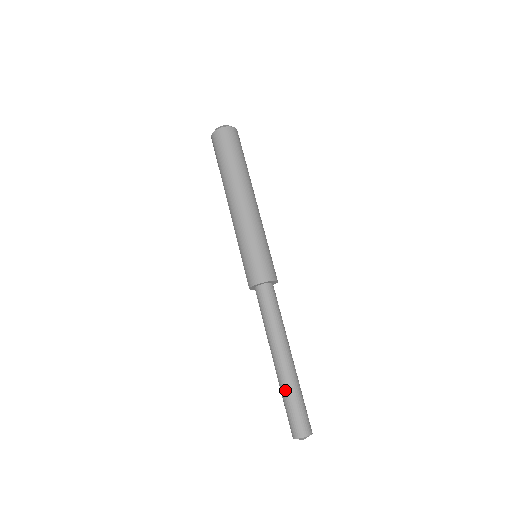
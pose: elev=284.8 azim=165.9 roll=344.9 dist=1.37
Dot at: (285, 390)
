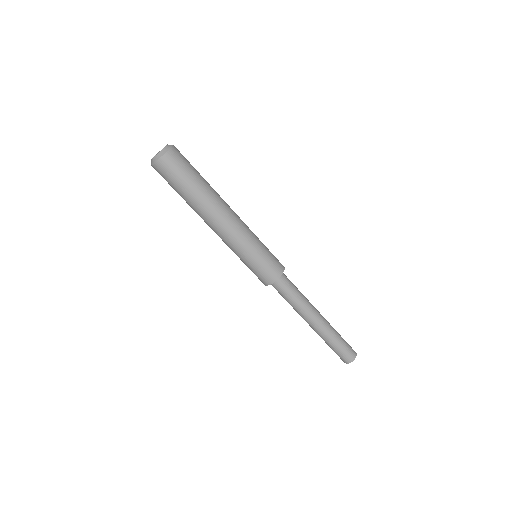
Dot at: (328, 340)
